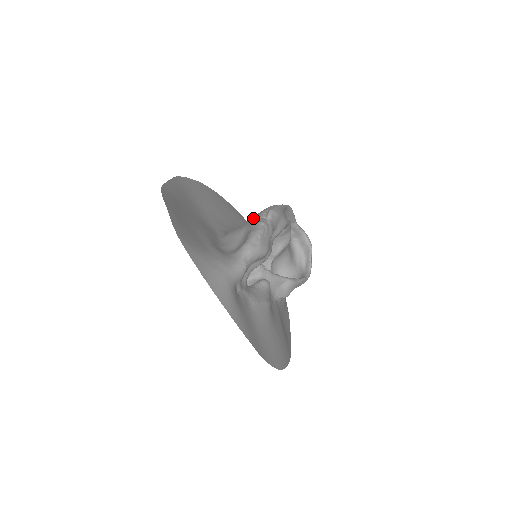
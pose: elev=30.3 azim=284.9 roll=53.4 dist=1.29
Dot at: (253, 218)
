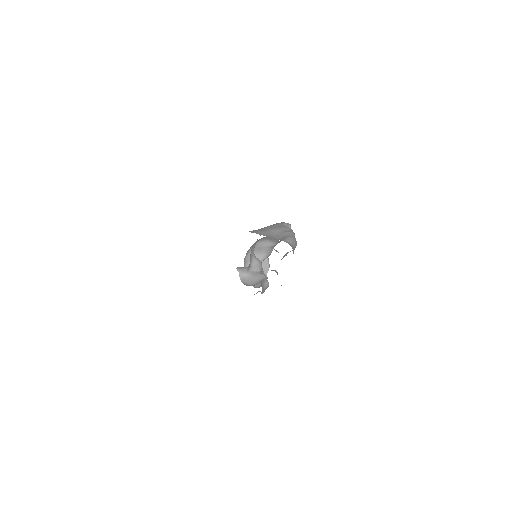
Dot at: (275, 225)
